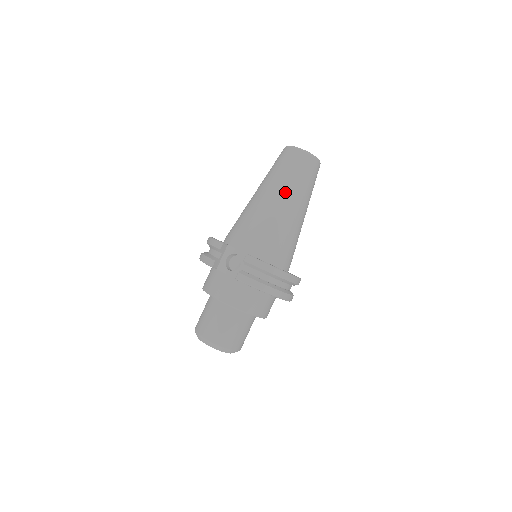
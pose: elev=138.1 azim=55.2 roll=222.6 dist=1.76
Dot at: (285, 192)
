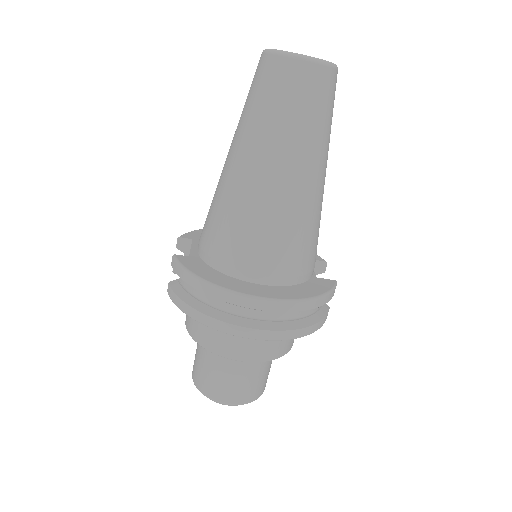
Dot at: (238, 141)
